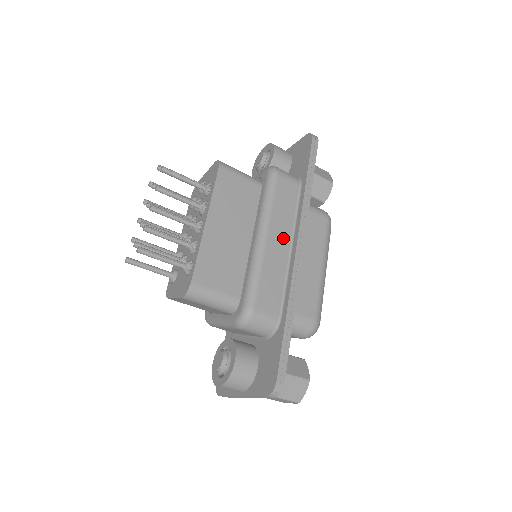
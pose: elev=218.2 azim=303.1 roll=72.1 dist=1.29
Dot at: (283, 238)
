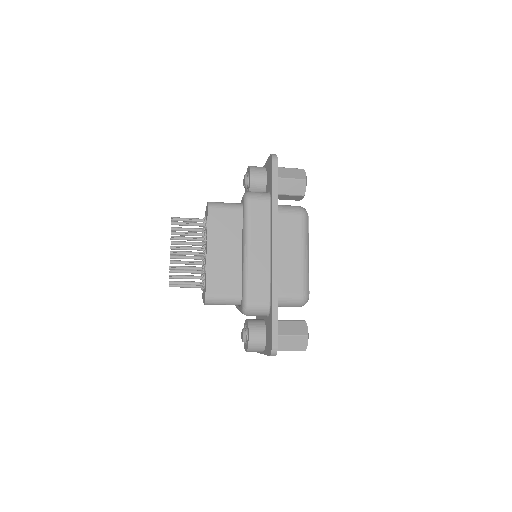
Dot at: (262, 246)
